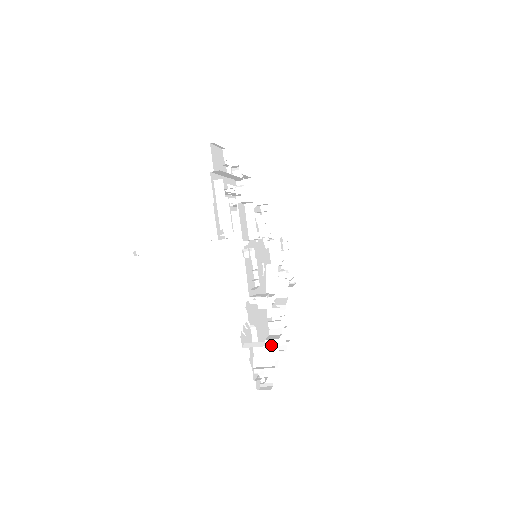
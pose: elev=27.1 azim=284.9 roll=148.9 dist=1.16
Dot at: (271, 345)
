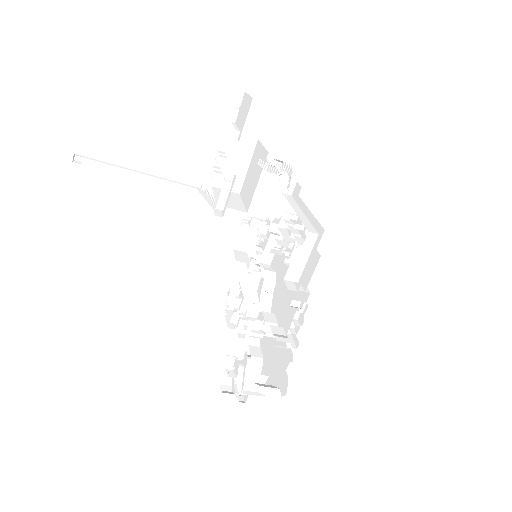
Dot at: occluded
